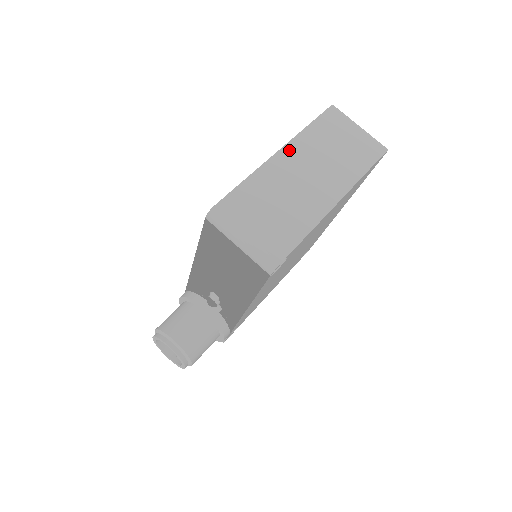
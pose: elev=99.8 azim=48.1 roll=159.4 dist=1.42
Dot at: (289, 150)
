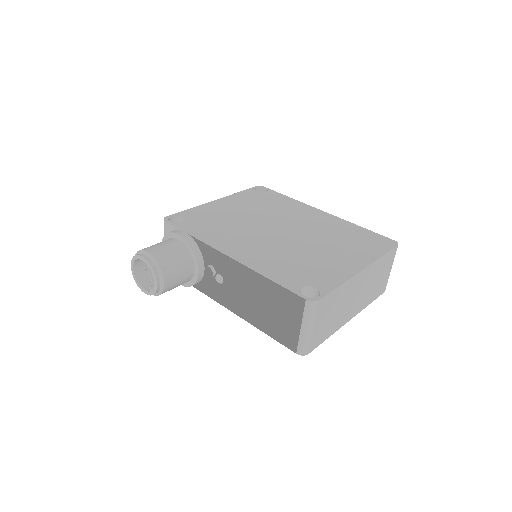
Dot at: (366, 272)
